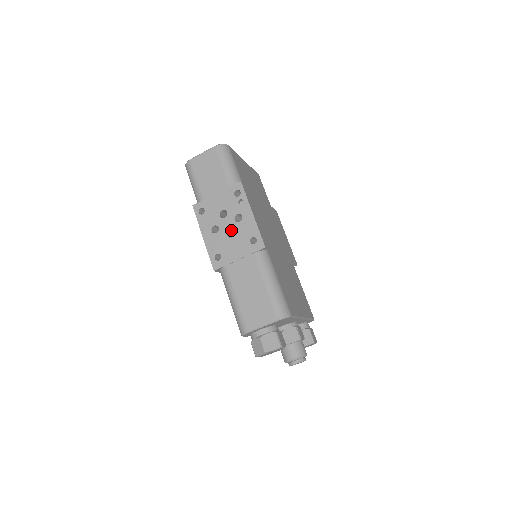
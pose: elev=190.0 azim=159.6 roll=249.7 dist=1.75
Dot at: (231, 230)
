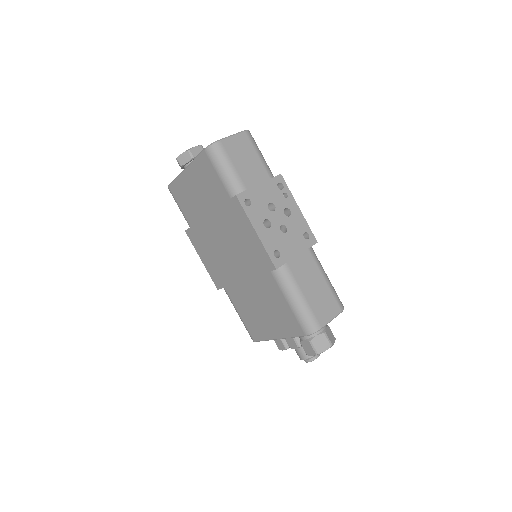
Dot at: (283, 225)
